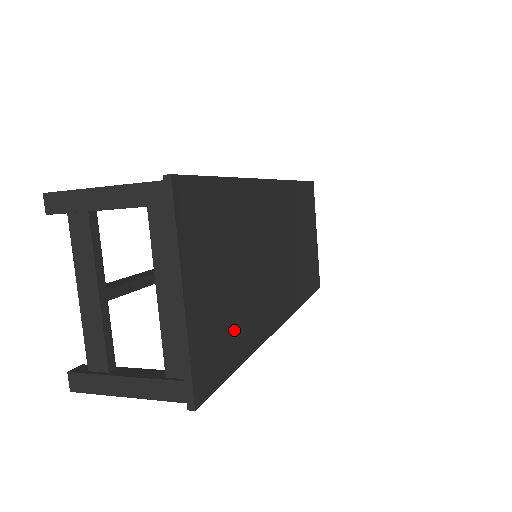
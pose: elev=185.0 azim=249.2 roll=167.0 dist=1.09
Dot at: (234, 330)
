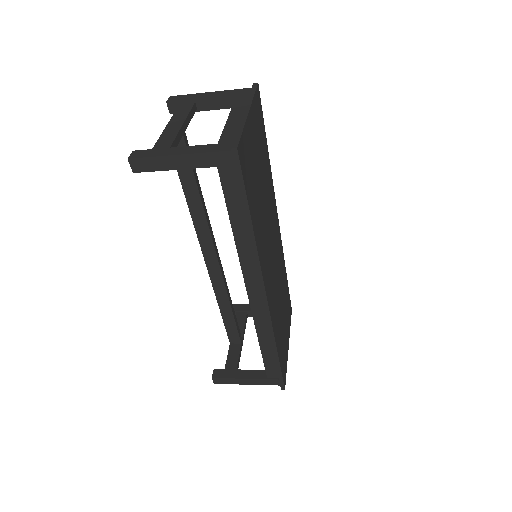
Dot at: (254, 196)
